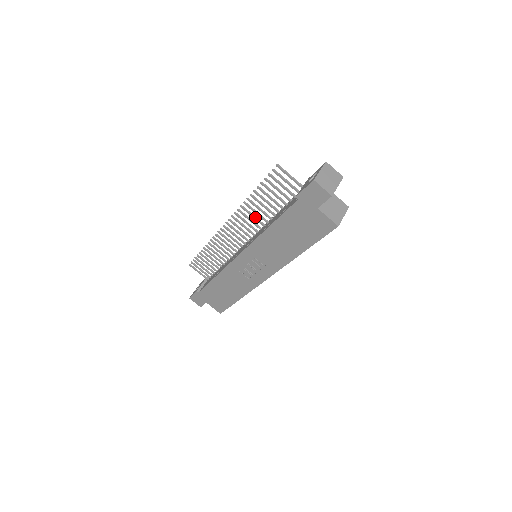
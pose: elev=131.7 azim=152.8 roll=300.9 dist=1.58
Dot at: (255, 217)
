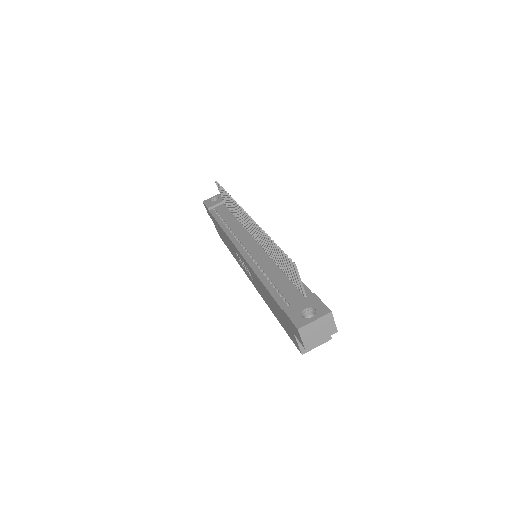
Dot at: occluded
